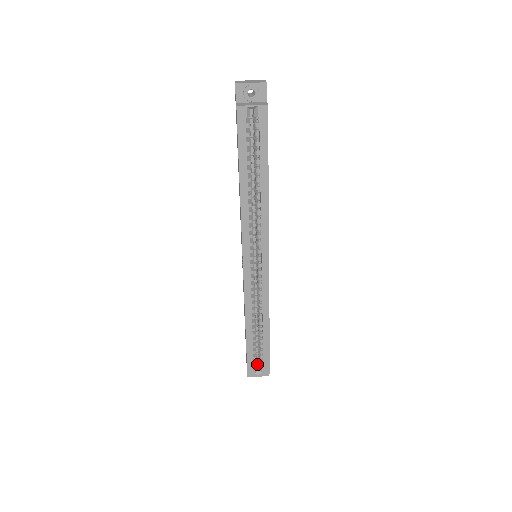
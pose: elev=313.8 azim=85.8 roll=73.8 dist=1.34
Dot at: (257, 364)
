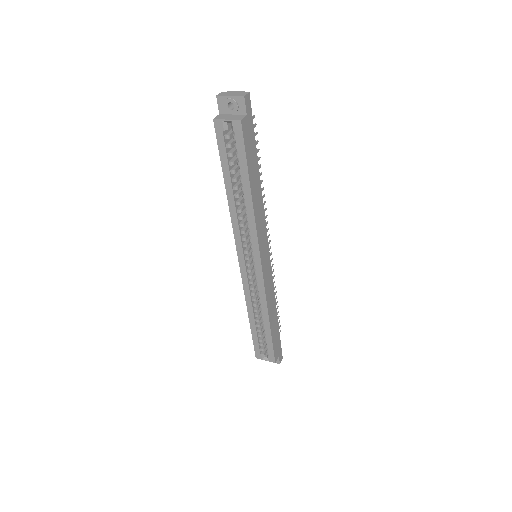
Dot at: occluded
